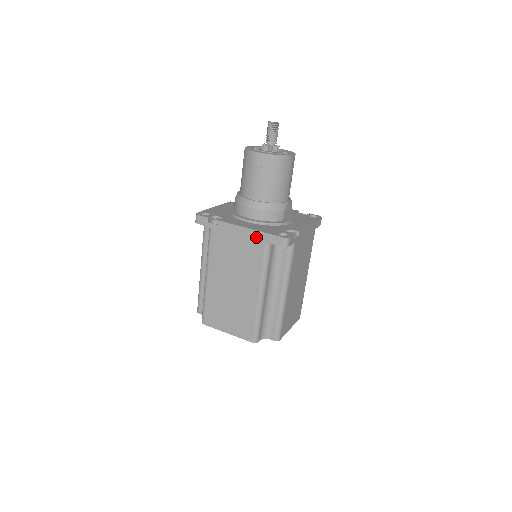
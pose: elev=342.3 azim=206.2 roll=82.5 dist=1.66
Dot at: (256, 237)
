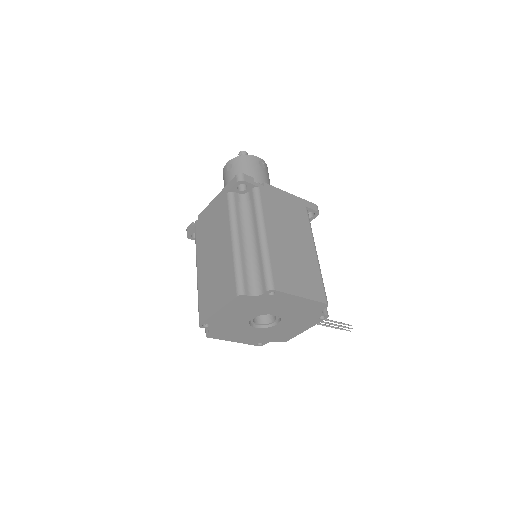
Dot at: (221, 197)
